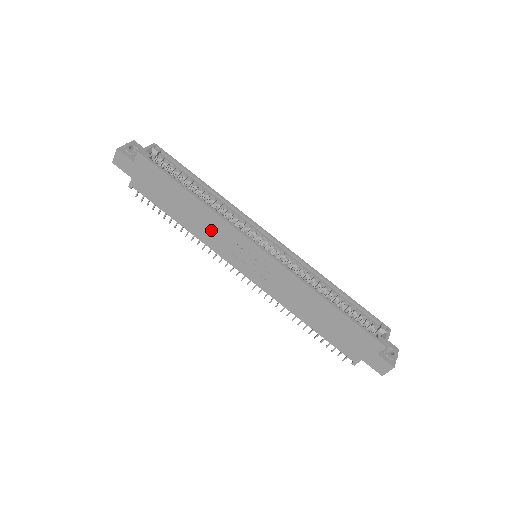
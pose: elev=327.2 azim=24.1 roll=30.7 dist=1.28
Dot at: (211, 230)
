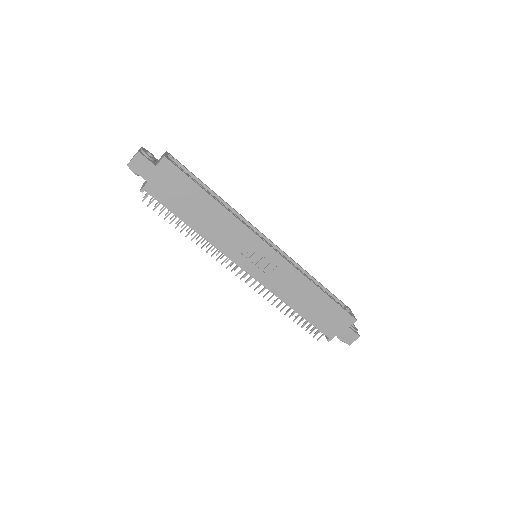
Dot at: (225, 232)
